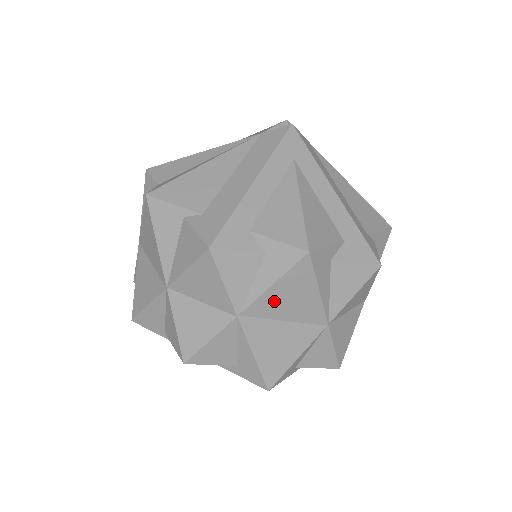
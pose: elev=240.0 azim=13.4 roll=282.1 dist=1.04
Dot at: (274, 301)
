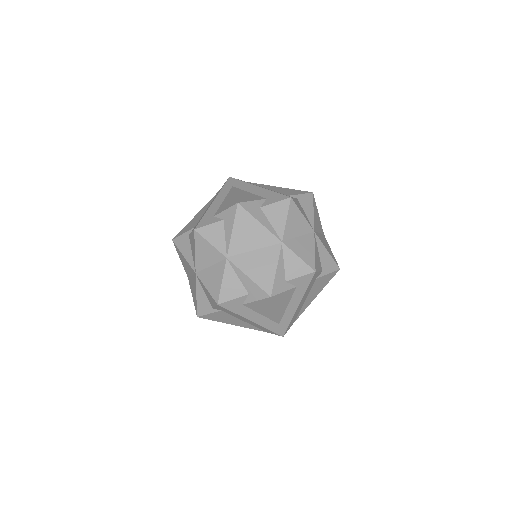
Dot at: (240, 240)
